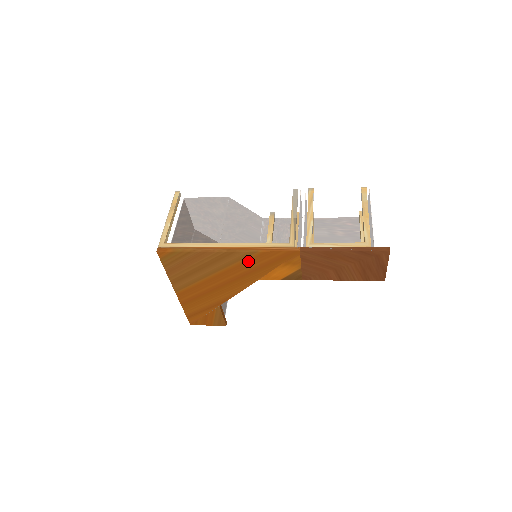
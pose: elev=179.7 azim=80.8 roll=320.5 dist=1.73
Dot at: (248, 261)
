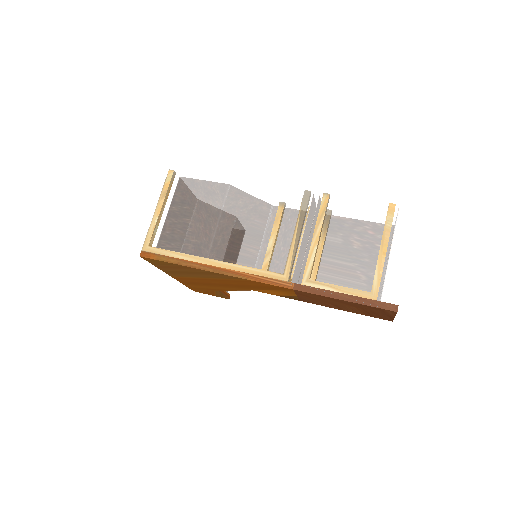
Dot at: (238, 281)
